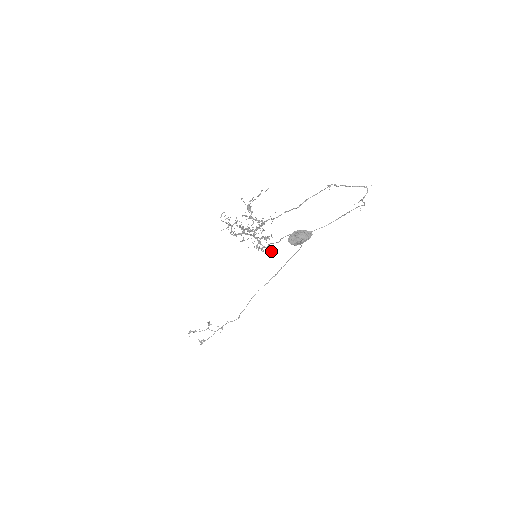
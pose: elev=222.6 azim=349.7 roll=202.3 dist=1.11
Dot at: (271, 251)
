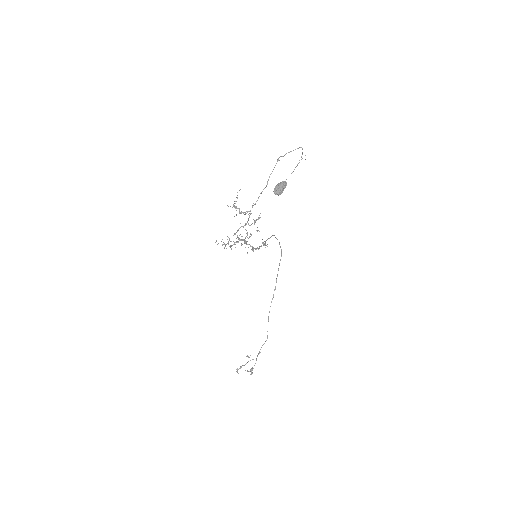
Dot at: occluded
